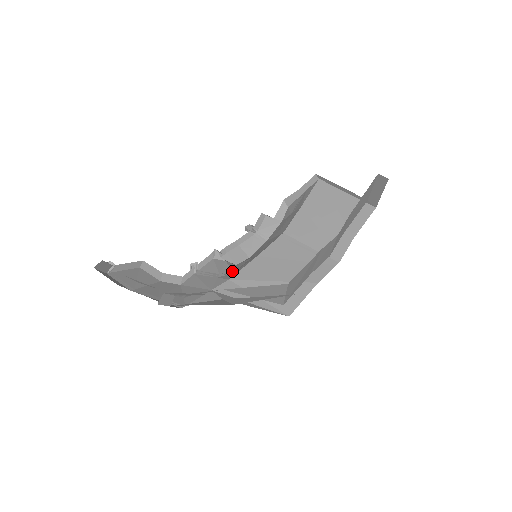
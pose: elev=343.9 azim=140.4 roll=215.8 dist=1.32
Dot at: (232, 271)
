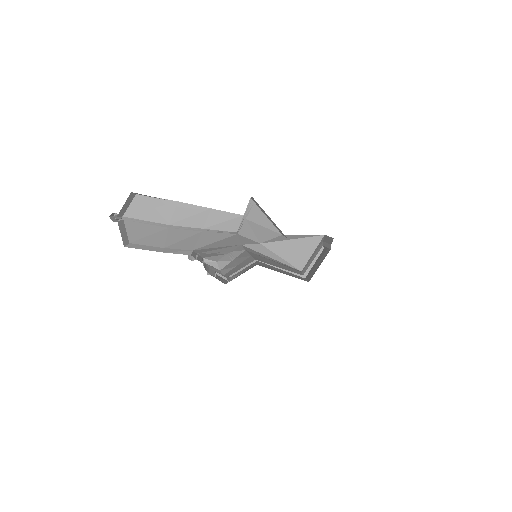
Dot at: occluded
